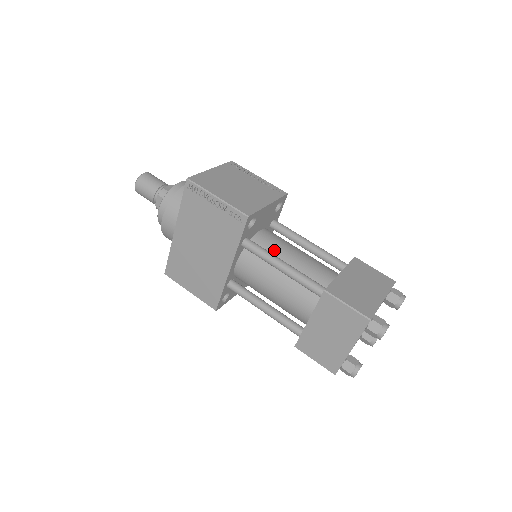
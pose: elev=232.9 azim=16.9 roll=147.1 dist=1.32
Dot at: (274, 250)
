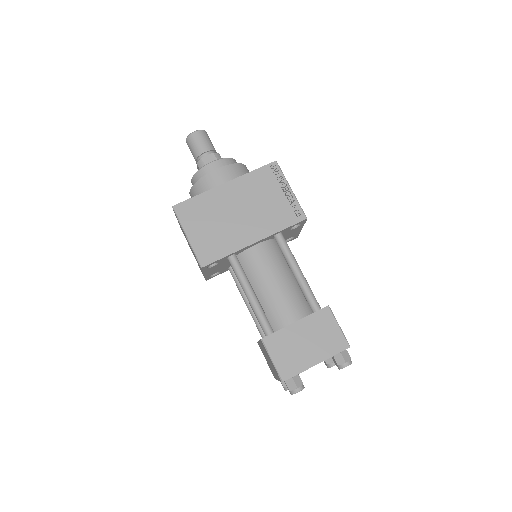
Dot at: occluded
